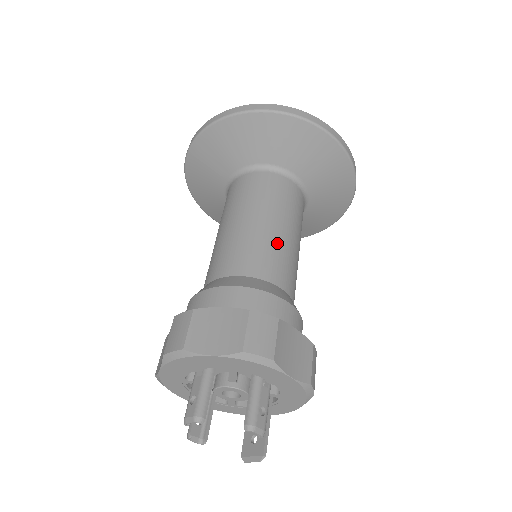
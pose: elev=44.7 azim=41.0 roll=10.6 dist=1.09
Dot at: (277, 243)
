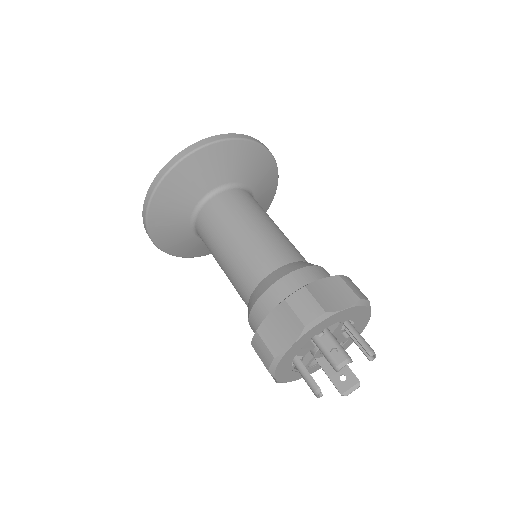
Dot at: (287, 238)
